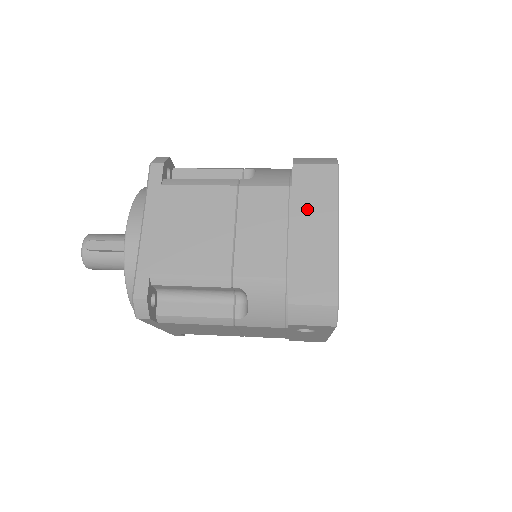
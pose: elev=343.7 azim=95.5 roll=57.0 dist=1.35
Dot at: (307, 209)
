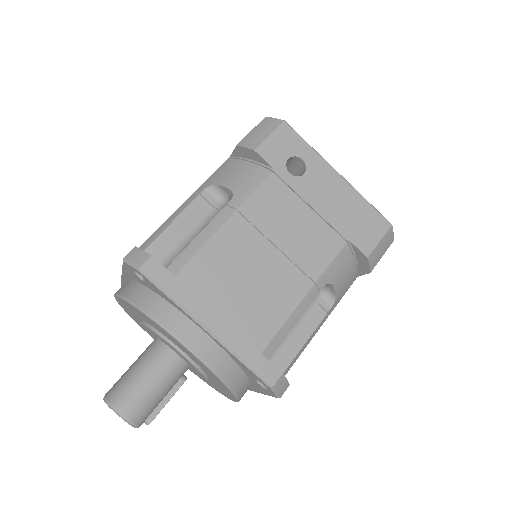
Dot at: occluded
